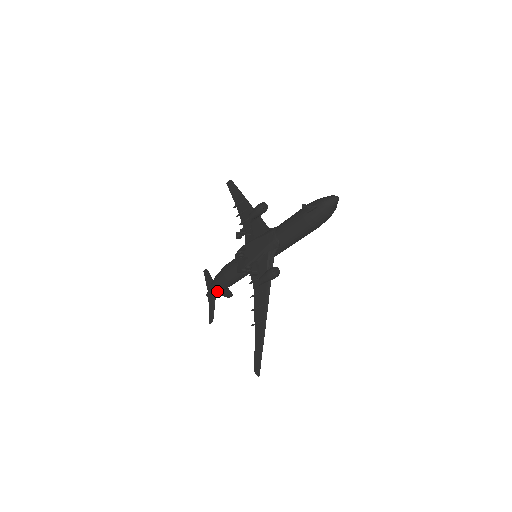
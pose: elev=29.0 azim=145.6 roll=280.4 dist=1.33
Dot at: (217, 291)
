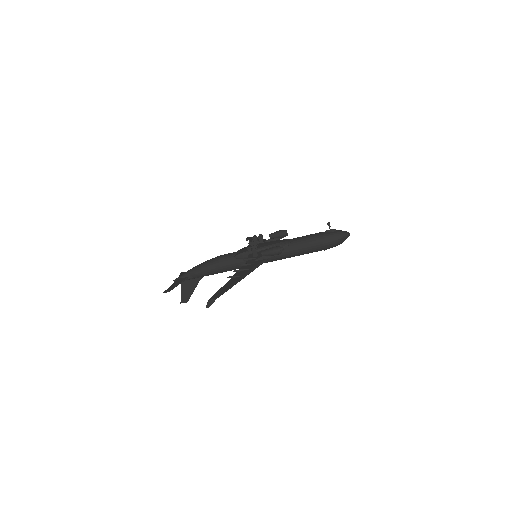
Dot at: (195, 273)
